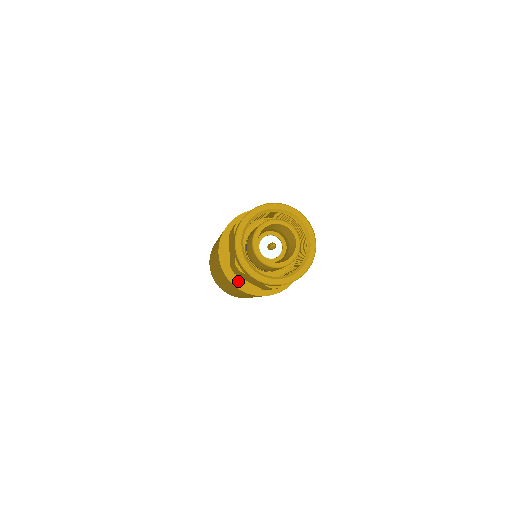
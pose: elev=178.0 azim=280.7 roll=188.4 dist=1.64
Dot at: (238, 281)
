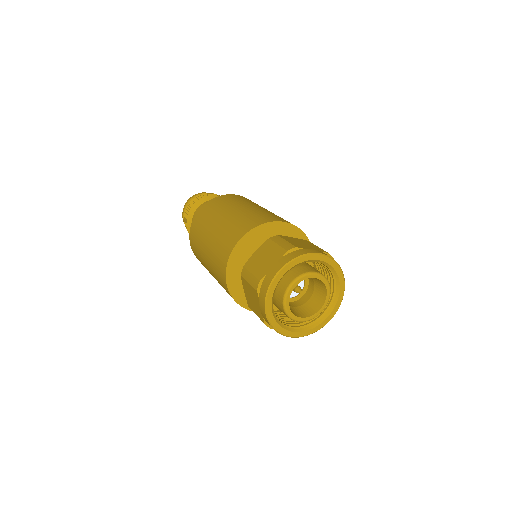
Dot at: occluded
